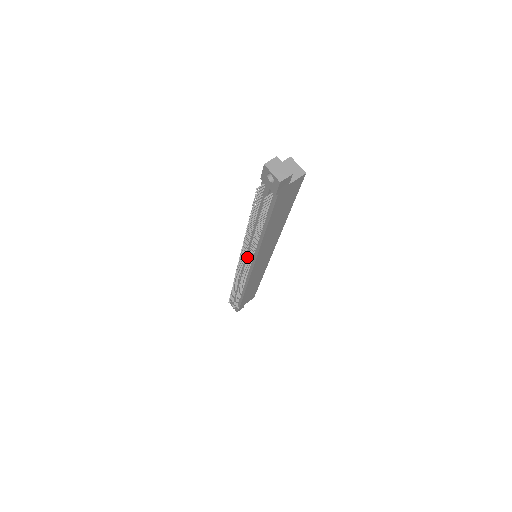
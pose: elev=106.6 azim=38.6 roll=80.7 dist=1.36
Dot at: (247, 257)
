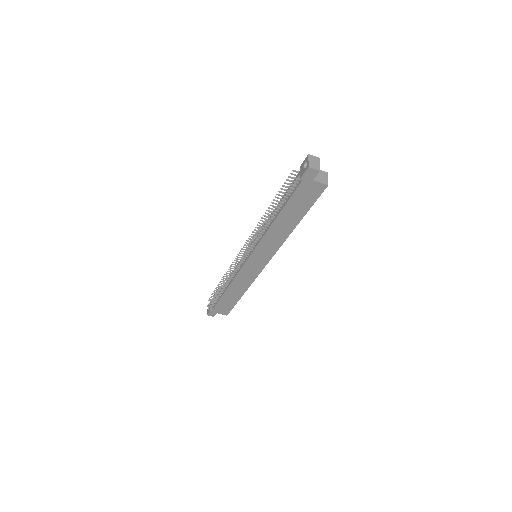
Dot at: (251, 240)
